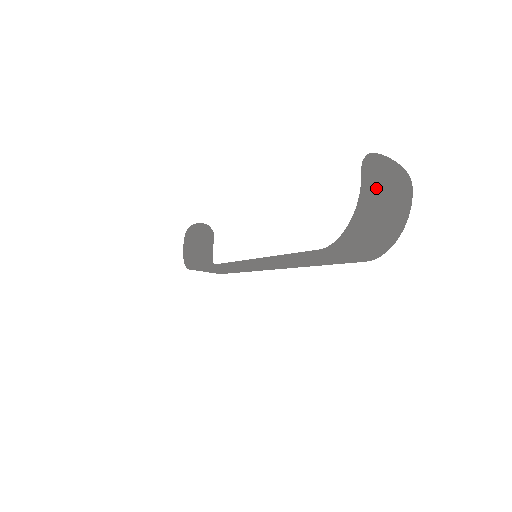
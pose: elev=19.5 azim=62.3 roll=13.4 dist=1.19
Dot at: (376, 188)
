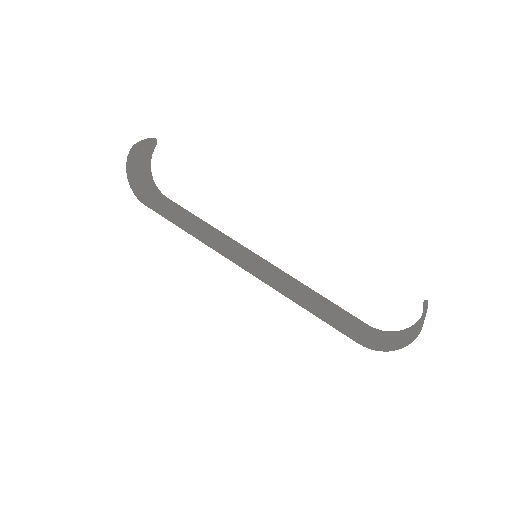
Dot at: occluded
